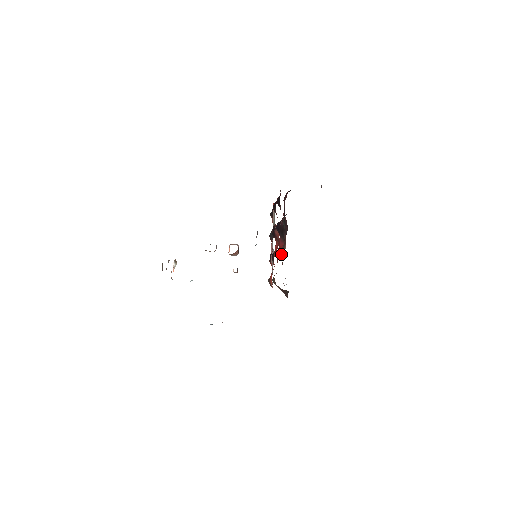
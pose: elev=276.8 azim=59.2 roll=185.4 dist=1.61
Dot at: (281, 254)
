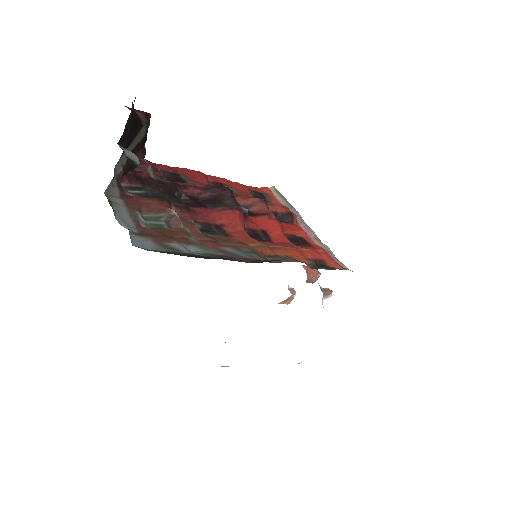
Dot at: (169, 224)
